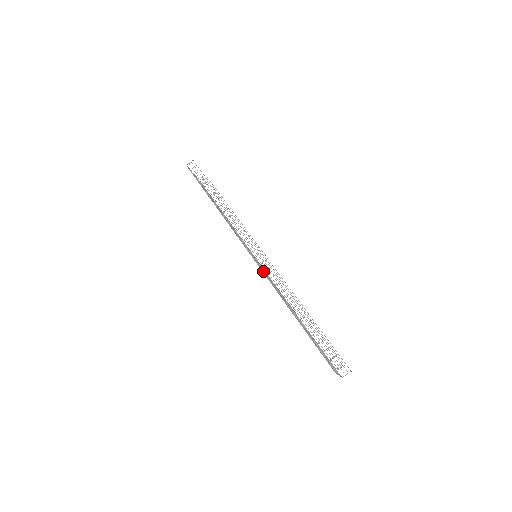
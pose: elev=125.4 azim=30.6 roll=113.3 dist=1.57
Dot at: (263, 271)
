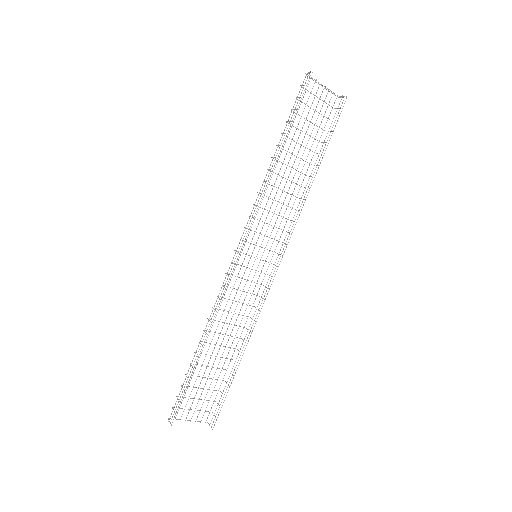
Dot at: (236, 279)
